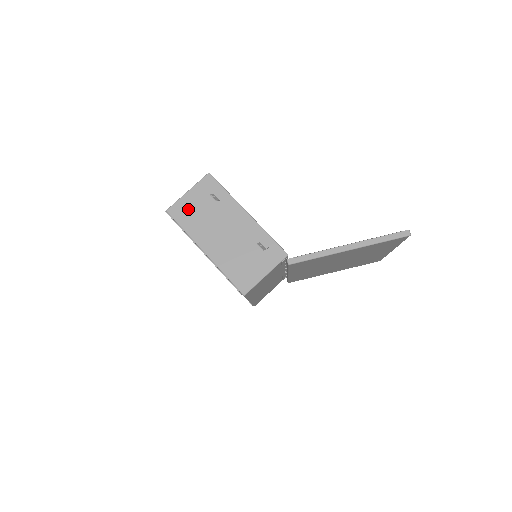
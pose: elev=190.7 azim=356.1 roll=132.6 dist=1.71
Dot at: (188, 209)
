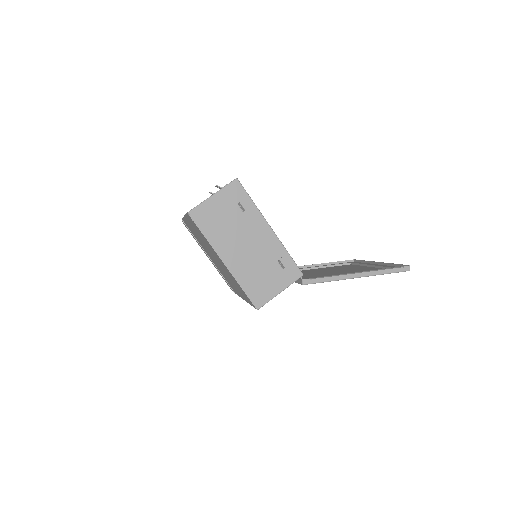
Dot at: (212, 214)
